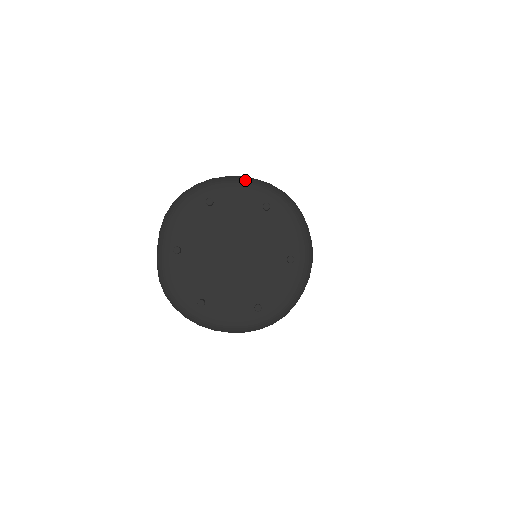
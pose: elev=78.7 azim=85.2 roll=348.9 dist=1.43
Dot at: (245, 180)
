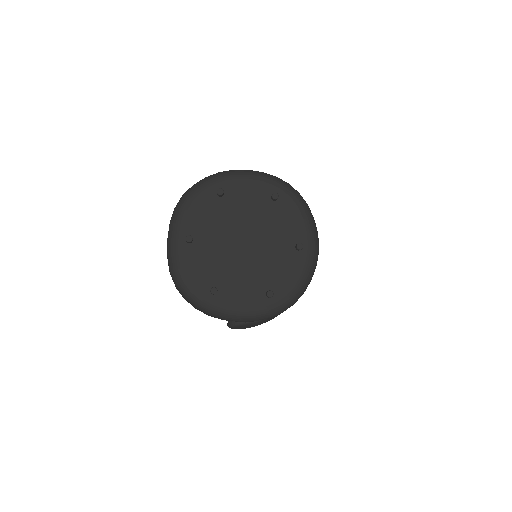
Dot at: (253, 172)
